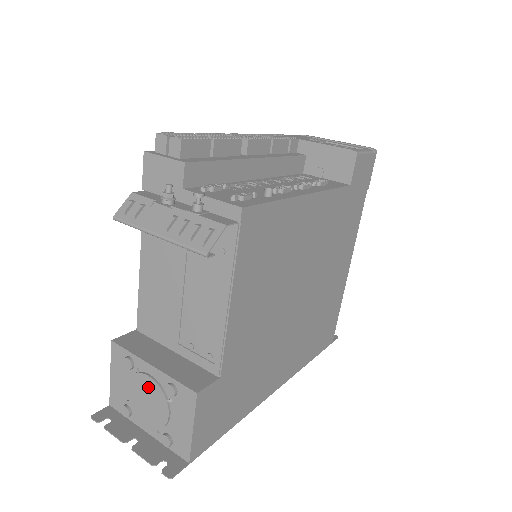
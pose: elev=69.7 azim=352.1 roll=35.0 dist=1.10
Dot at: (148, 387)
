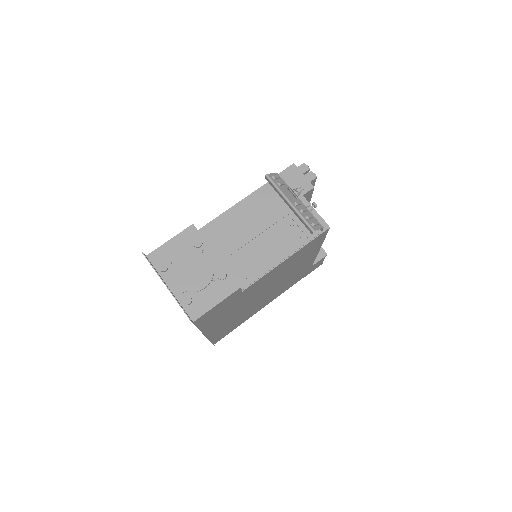
Dot at: (203, 264)
